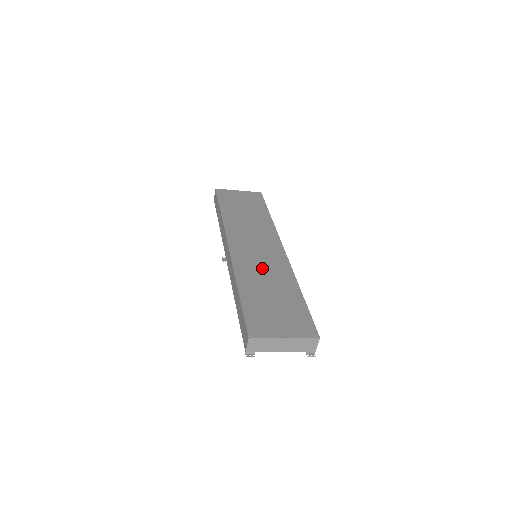
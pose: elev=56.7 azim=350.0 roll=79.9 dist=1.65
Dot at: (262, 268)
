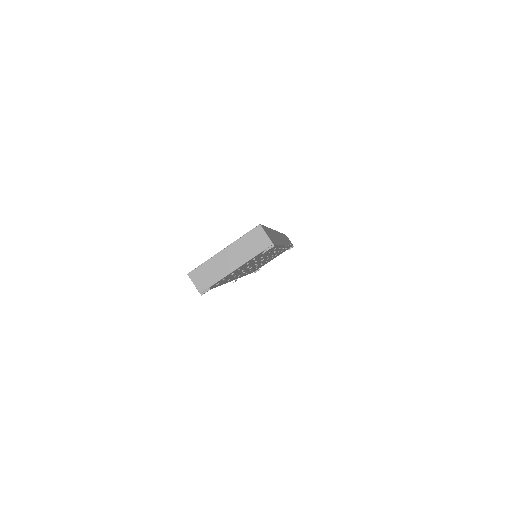
Dot at: occluded
